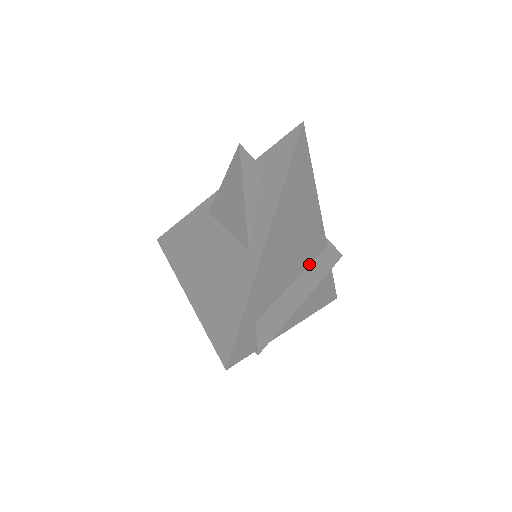
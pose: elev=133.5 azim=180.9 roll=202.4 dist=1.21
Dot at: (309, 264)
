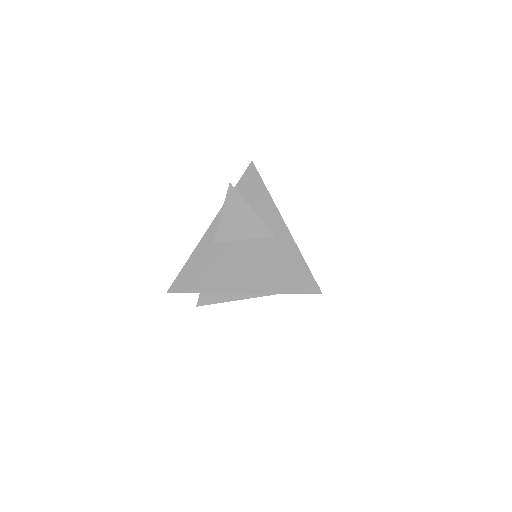
Dot at: occluded
